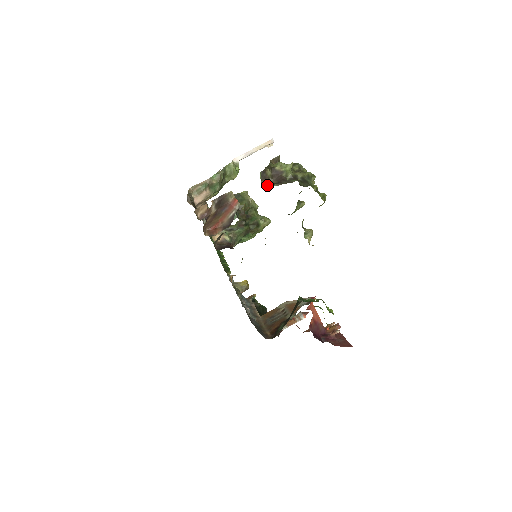
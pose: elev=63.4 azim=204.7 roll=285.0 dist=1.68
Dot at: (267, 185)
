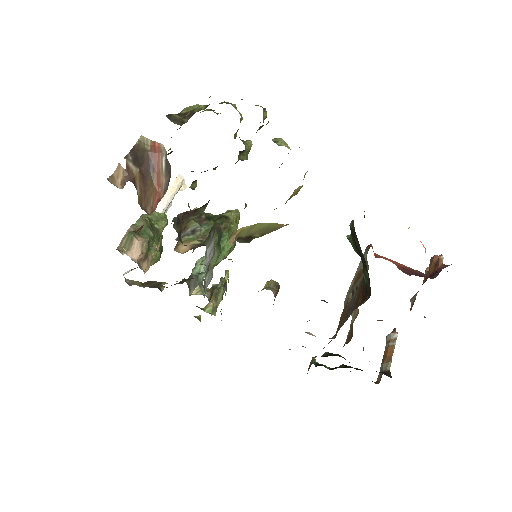
Dot at: occluded
